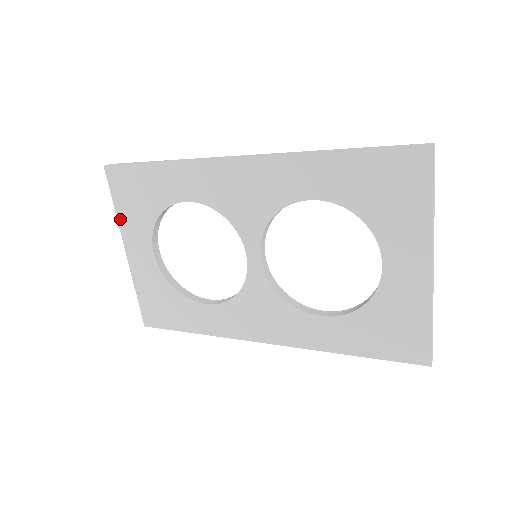
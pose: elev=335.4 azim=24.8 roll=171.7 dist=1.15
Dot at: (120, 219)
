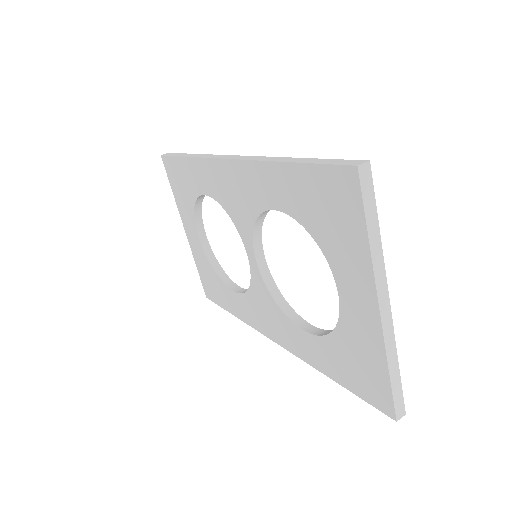
Dot at: (177, 202)
